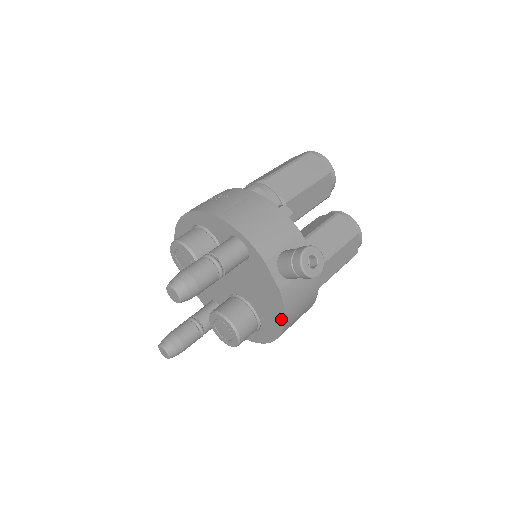
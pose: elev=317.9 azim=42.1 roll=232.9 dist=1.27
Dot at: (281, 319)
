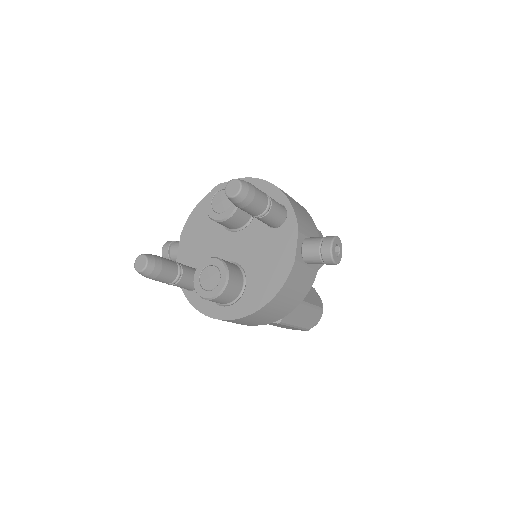
Dot at: (274, 291)
